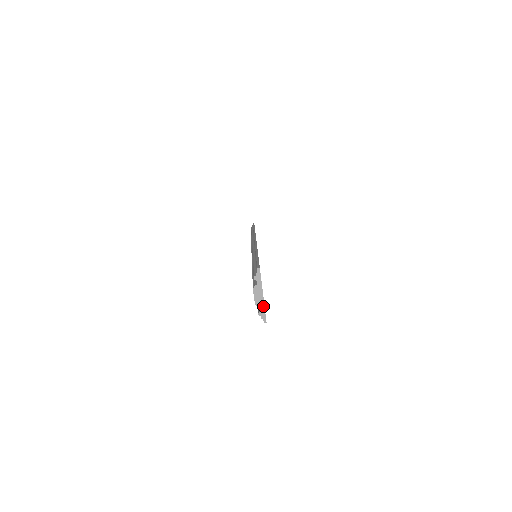
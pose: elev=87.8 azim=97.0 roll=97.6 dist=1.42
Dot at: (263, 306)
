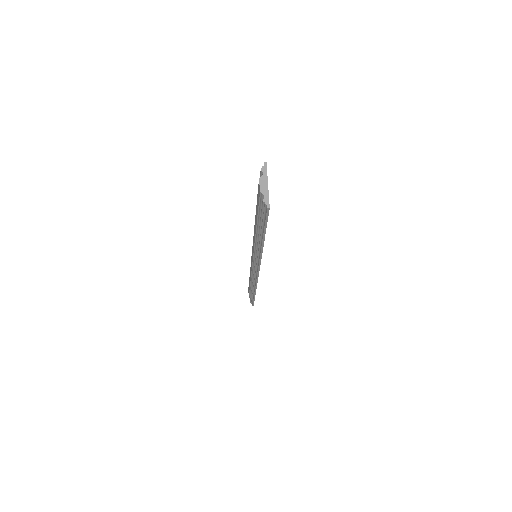
Dot at: (267, 194)
